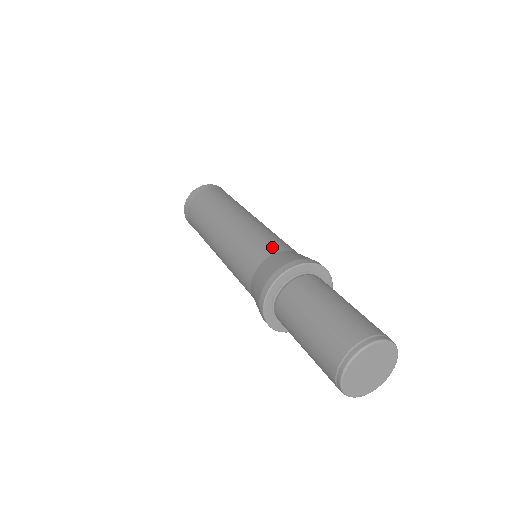
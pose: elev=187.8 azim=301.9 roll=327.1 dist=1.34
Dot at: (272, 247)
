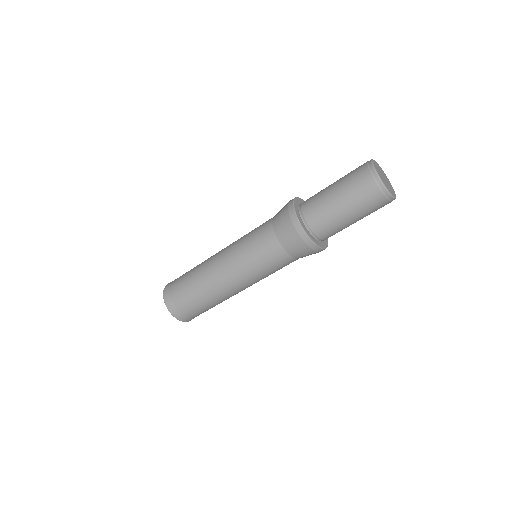
Dot at: (267, 221)
